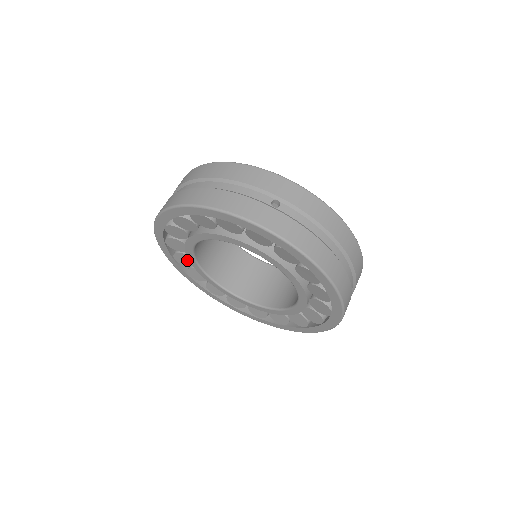
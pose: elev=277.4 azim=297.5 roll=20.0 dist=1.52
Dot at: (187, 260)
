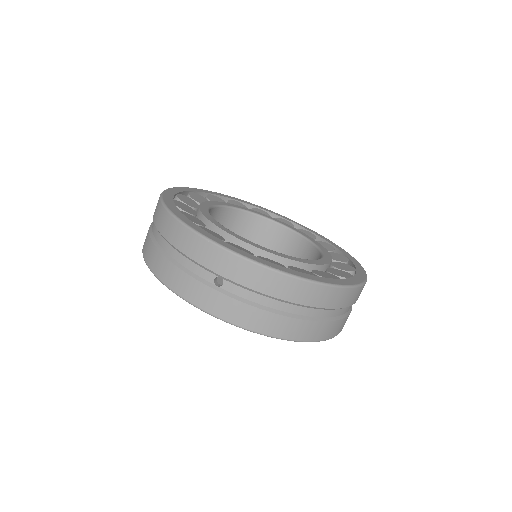
Dot at: occluded
